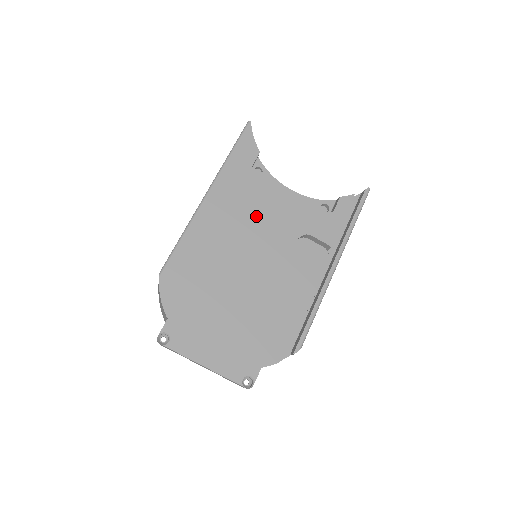
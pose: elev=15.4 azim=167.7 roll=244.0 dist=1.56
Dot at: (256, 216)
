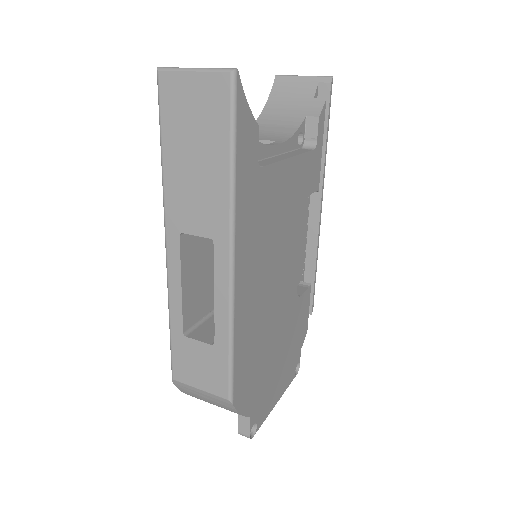
Dot at: (275, 230)
